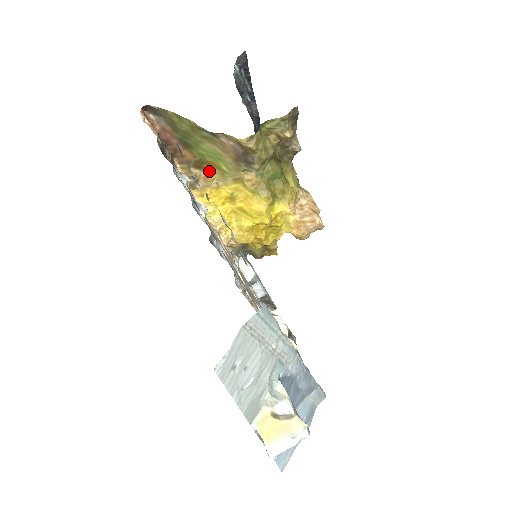
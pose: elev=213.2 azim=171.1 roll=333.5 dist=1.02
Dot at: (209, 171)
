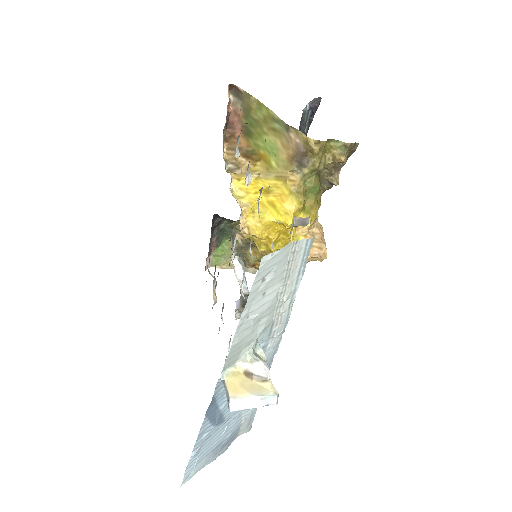
Dot at: (256, 163)
